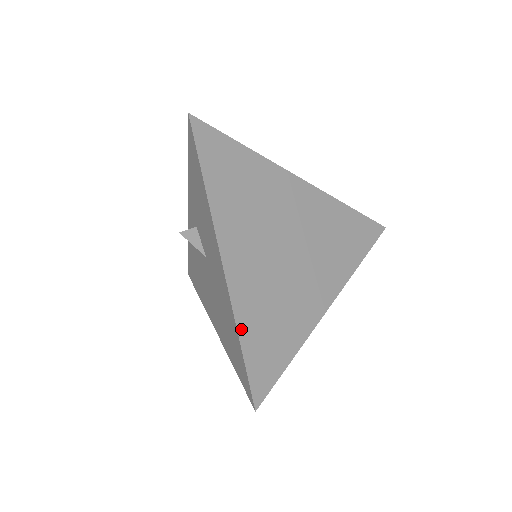
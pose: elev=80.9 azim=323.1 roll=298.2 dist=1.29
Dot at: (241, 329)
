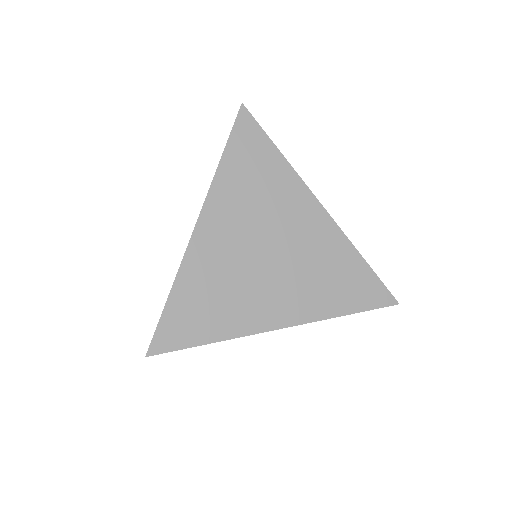
Dot at: (177, 286)
